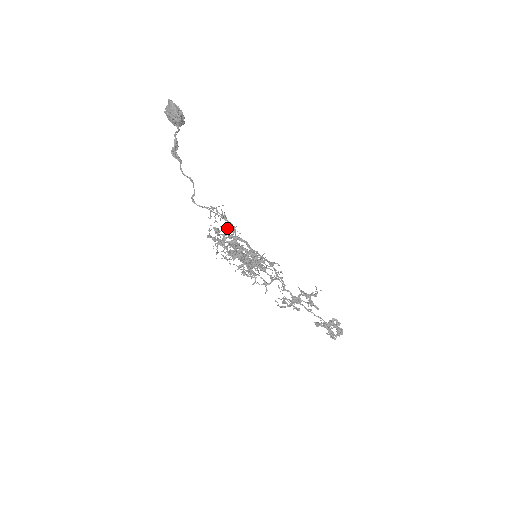
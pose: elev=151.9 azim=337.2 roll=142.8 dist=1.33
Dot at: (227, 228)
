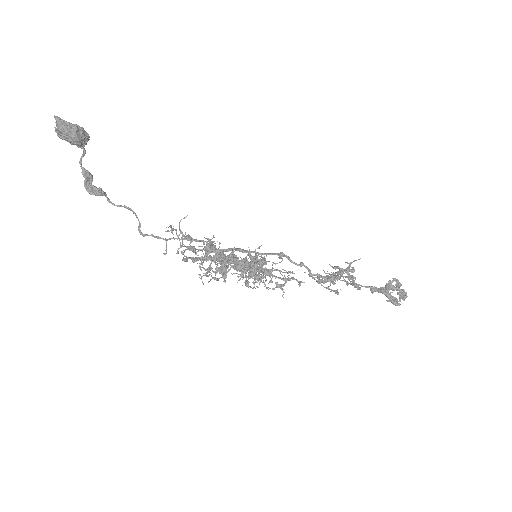
Dot at: (200, 246)
